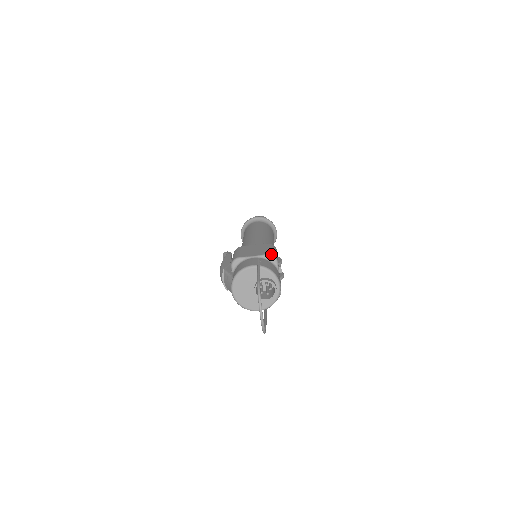
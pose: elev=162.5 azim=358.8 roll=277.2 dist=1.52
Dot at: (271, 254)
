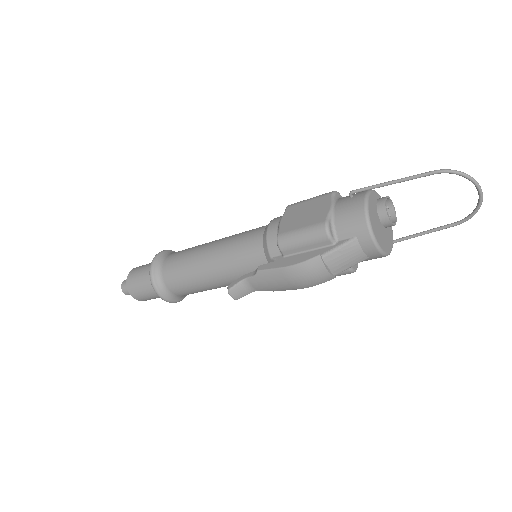
Dot at: (333, 191)
